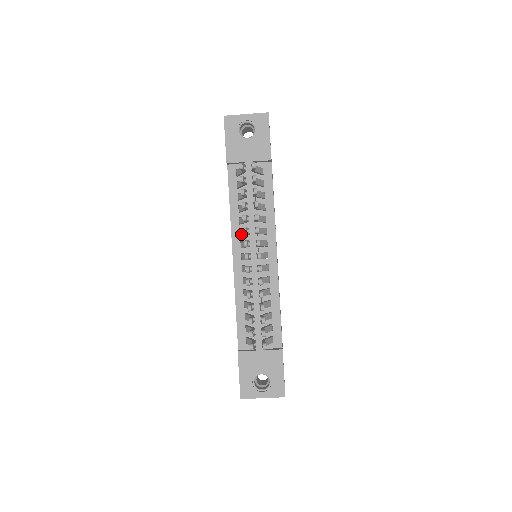
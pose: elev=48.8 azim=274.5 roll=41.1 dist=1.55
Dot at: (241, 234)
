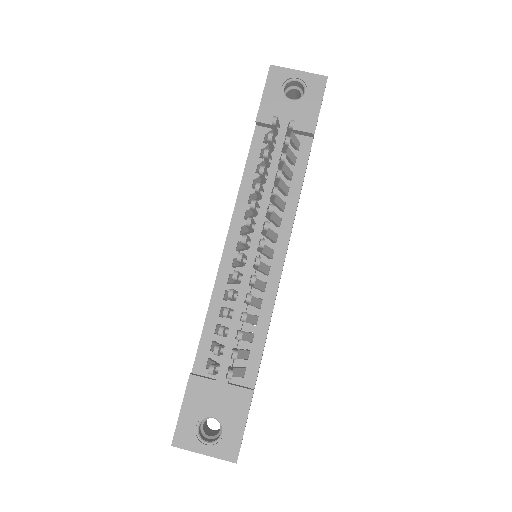
Dot at: (246, 215)
